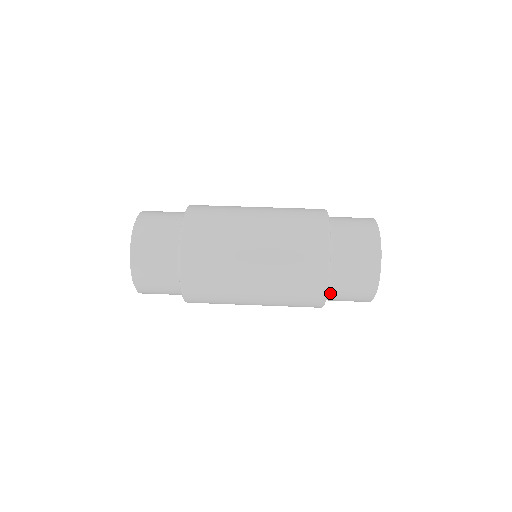
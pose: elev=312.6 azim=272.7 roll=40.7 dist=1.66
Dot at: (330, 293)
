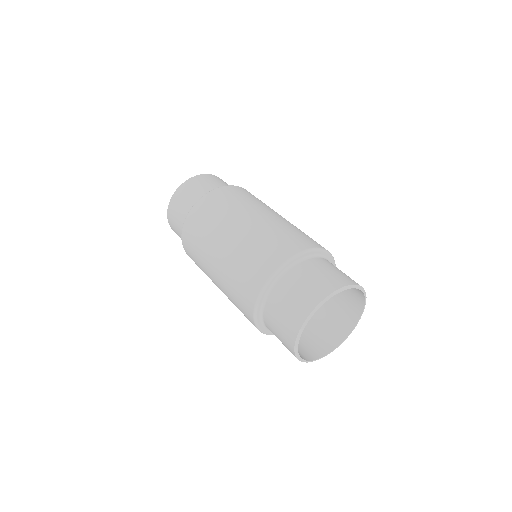
Dot at: occluded
